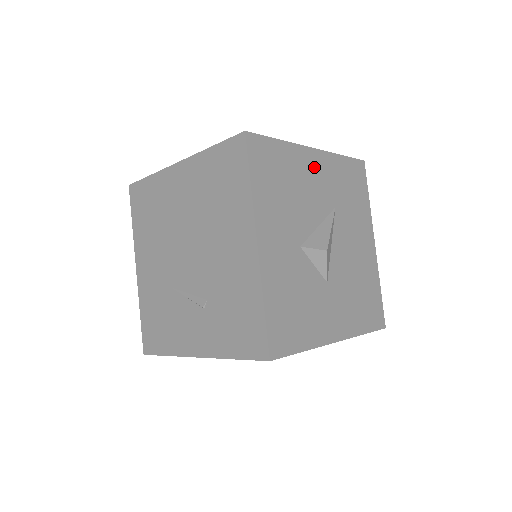
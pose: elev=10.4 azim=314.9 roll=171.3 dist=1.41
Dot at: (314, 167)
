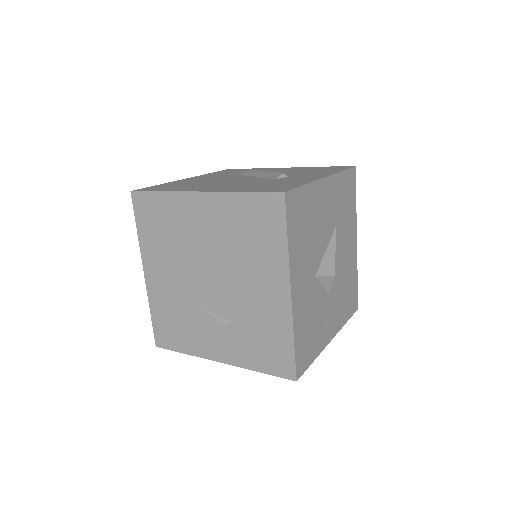
Dot at: (325, 196)
